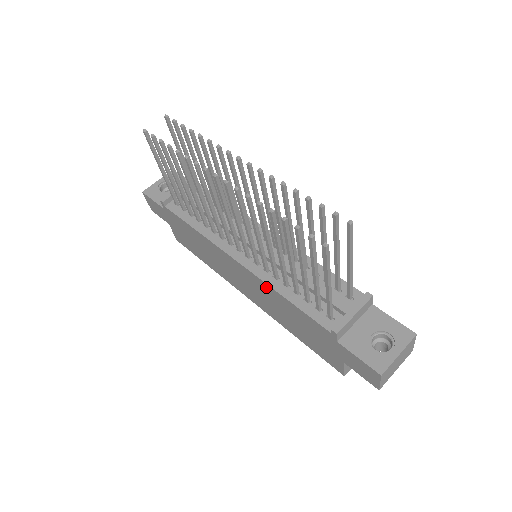
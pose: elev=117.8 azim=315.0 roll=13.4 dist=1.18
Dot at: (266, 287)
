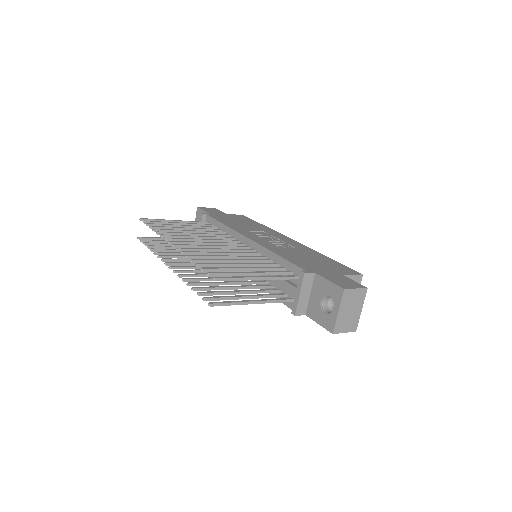
Dot at: occluded
